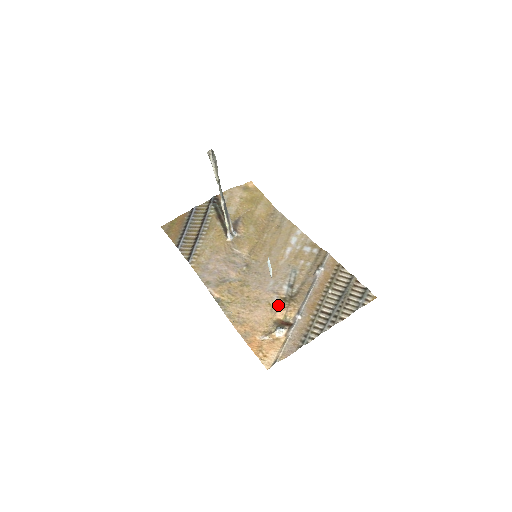
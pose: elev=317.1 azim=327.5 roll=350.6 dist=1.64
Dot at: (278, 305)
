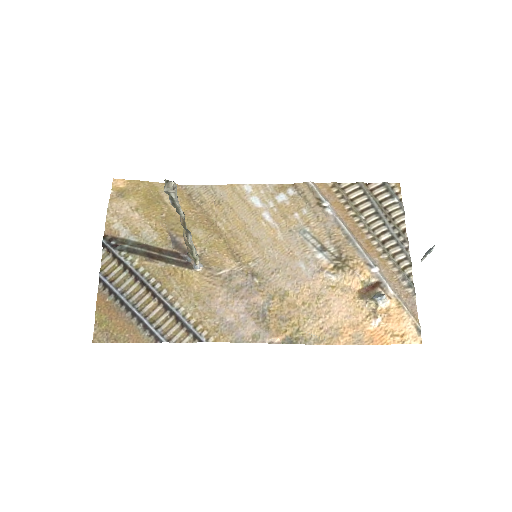
Dot at: (342, 279)
